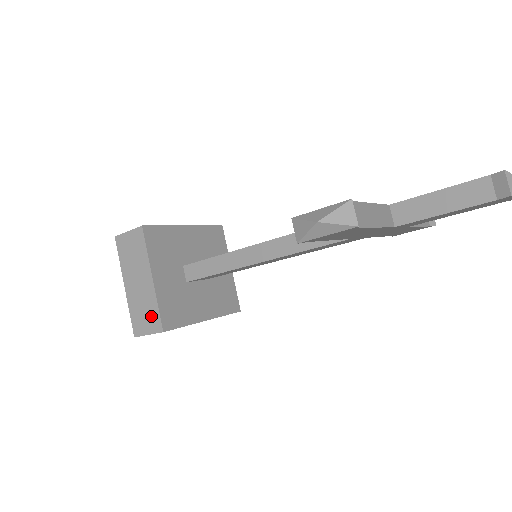
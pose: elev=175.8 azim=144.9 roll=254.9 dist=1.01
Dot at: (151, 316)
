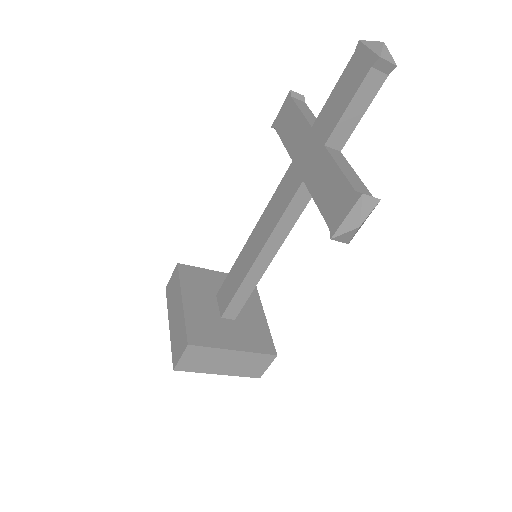
Dot at: (259, 361)
